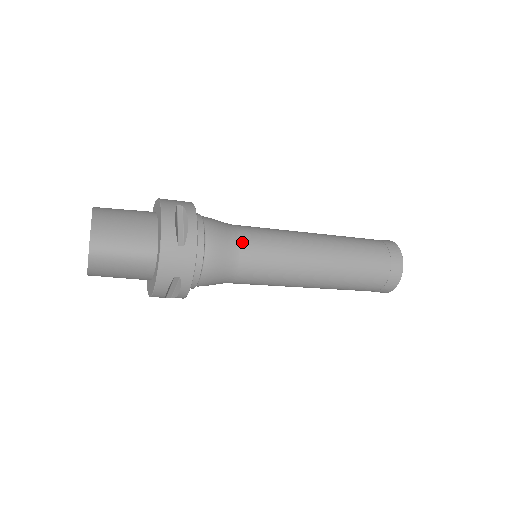
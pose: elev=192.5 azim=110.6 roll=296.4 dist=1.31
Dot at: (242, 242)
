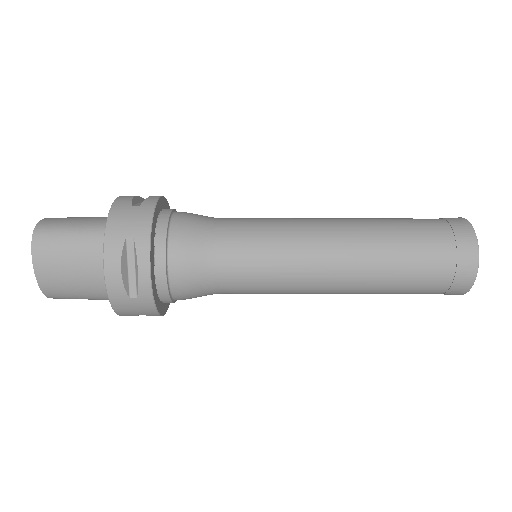
Dot at: (223, 219)
